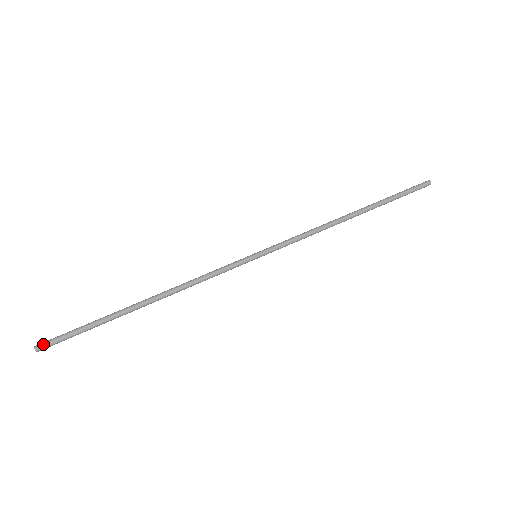
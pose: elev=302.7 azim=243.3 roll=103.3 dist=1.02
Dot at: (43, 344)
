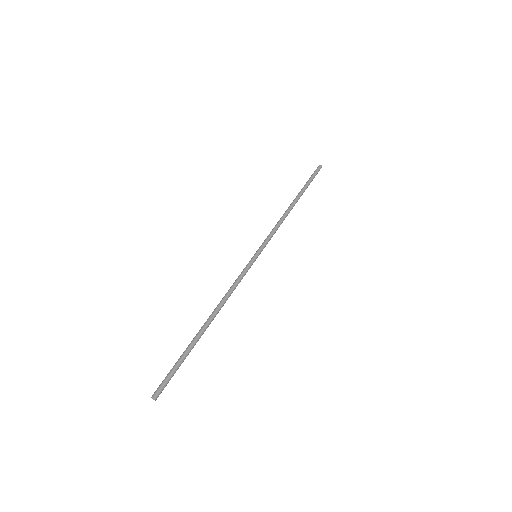
Dot at: (158, 391)
